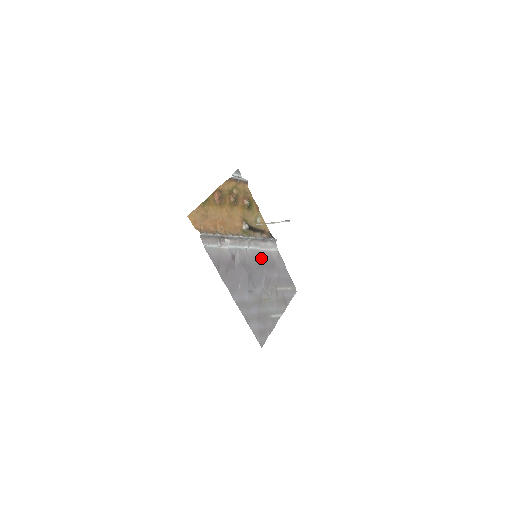
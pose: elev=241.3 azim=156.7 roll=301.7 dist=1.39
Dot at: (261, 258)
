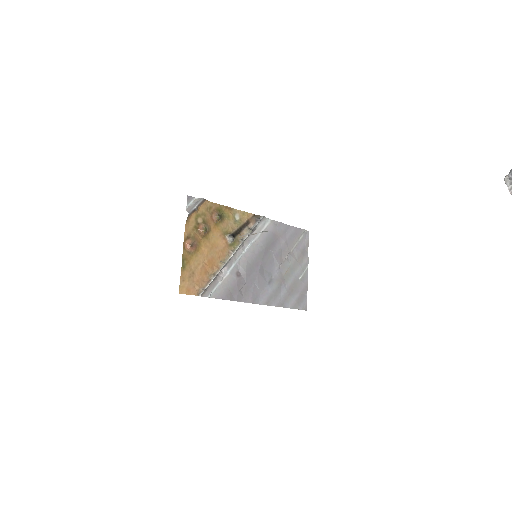
Dot at: (261, 245)
